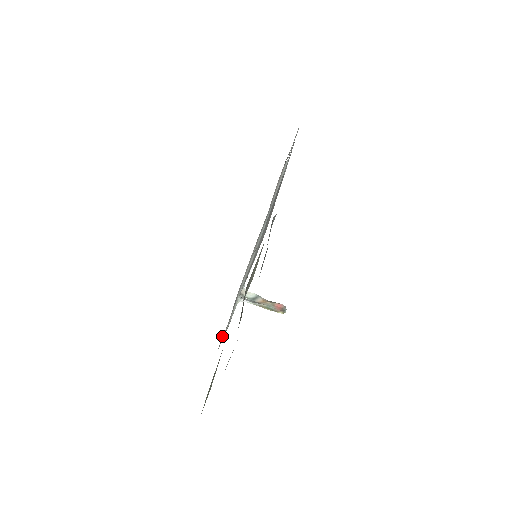
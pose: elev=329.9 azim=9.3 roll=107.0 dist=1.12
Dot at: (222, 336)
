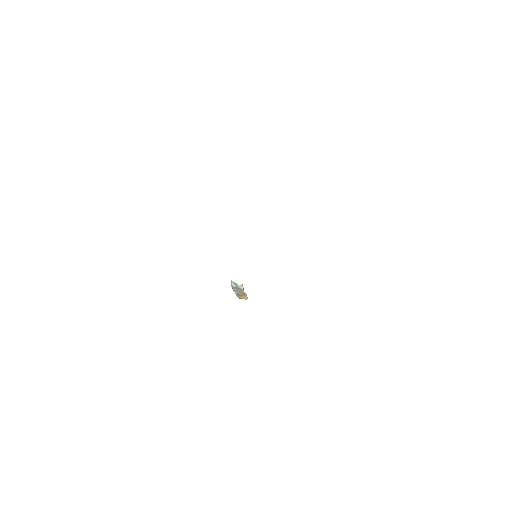
Dot at: occluded
